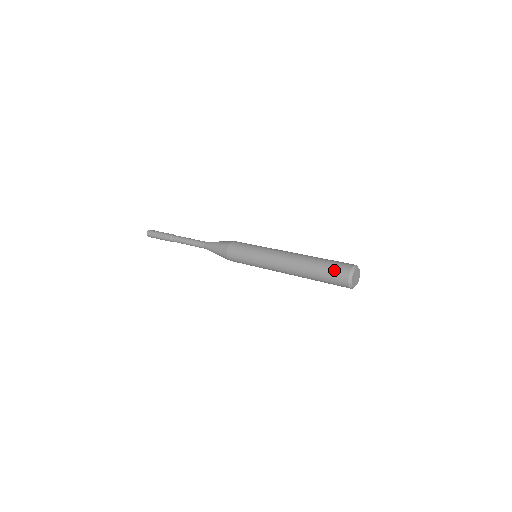
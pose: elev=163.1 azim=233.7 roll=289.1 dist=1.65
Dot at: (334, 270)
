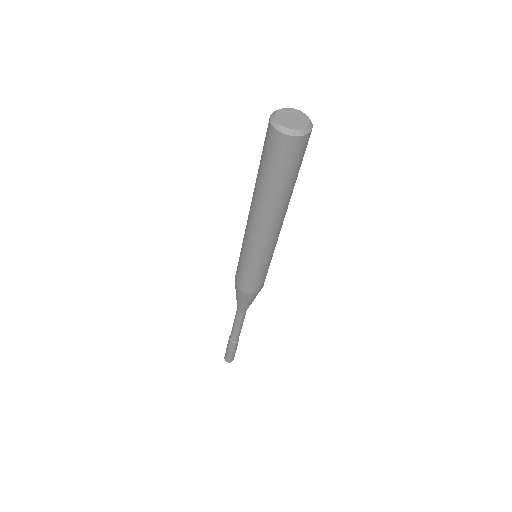
Dot at: (264, 148)
